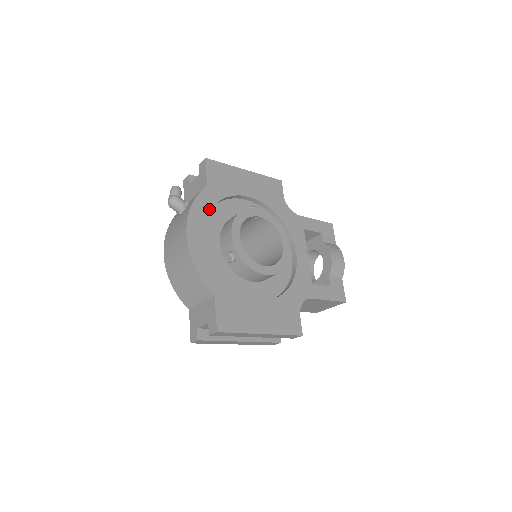
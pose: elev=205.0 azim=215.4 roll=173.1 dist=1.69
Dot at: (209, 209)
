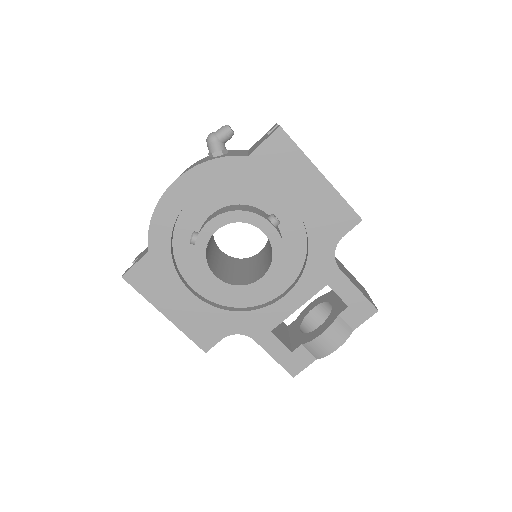
Dot at: (225, 179)
